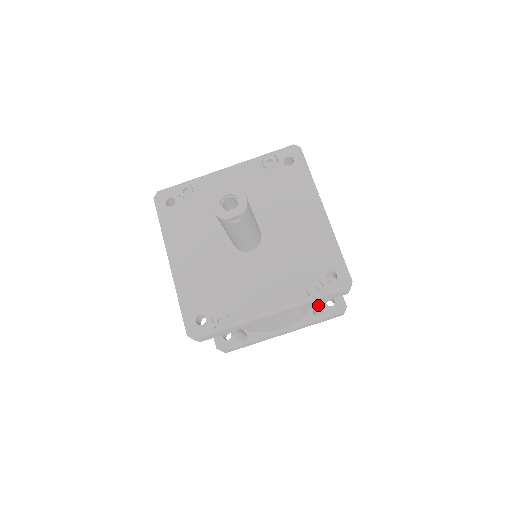
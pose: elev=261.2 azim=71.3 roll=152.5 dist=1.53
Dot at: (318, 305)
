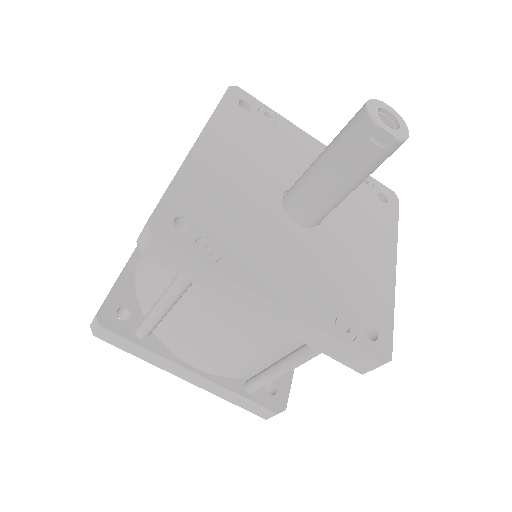
Dot at: (295, 365)
